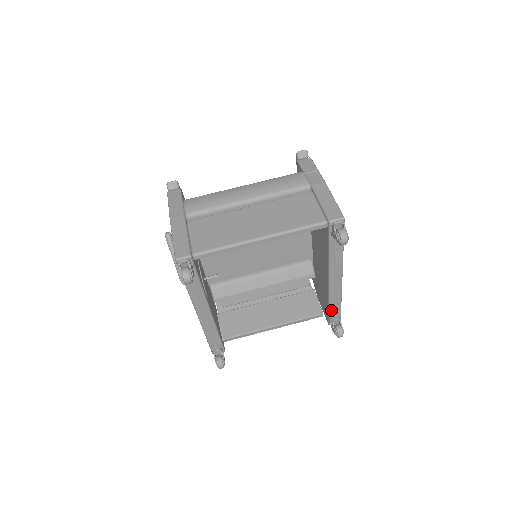
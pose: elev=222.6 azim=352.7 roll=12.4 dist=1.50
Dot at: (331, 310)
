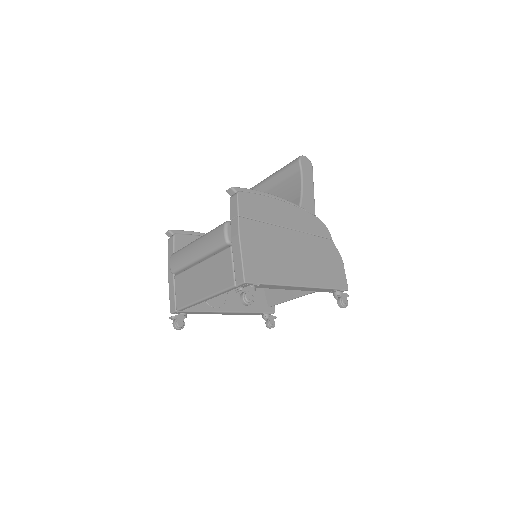
Dot at: (326, 291)
